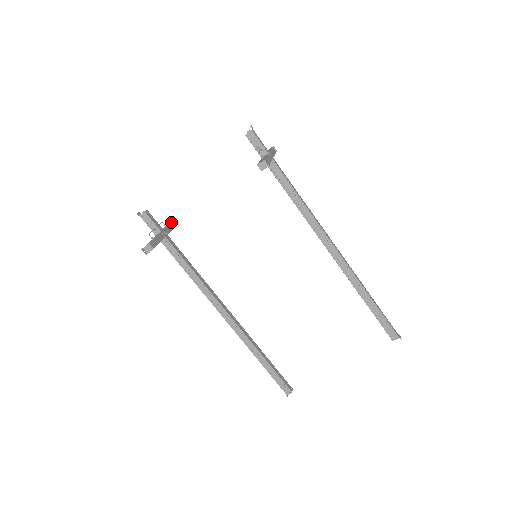
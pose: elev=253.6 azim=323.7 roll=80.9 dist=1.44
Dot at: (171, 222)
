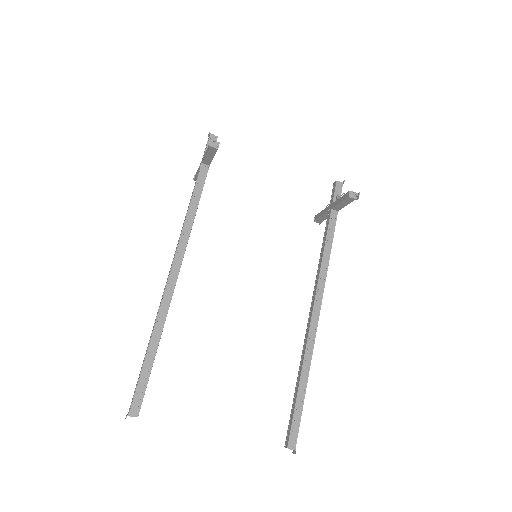
Dot at: occluded
